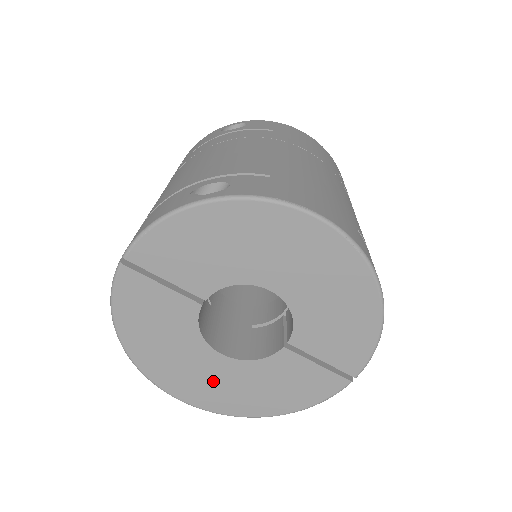
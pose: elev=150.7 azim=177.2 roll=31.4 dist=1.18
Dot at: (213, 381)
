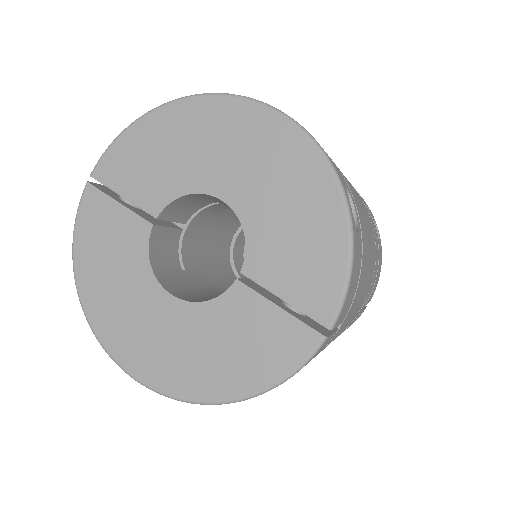
Dot at: (159, 337)
